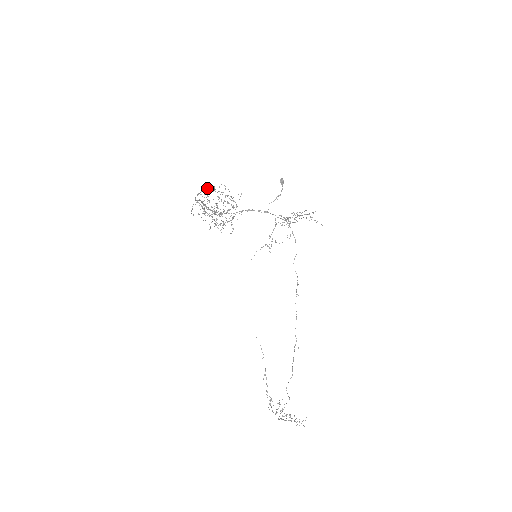
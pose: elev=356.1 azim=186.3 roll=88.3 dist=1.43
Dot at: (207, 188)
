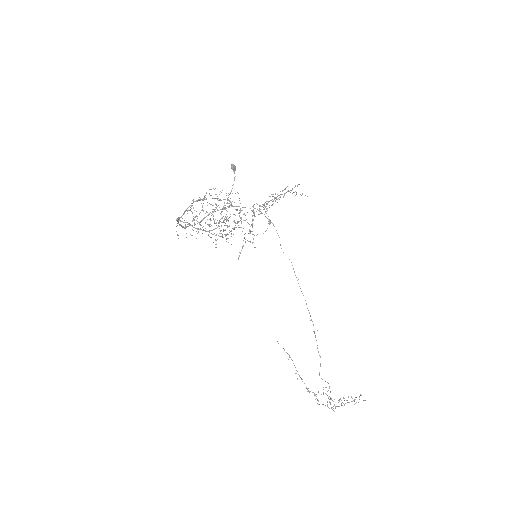
Dot at: (197, 200)
